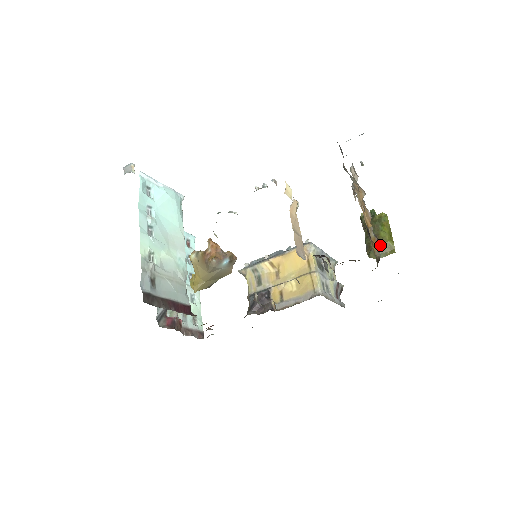
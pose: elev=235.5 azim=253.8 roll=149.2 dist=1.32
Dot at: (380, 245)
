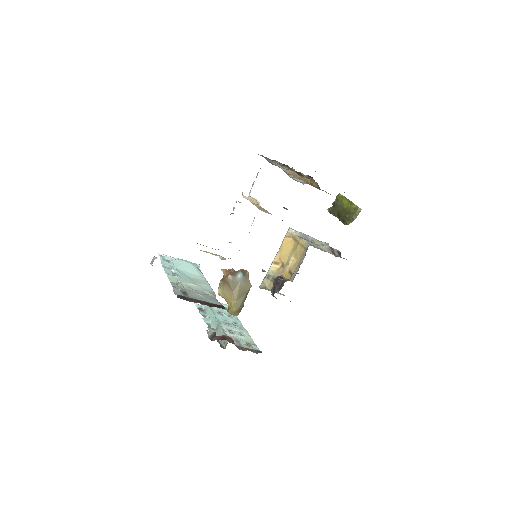
Dot at: (348, 213)
